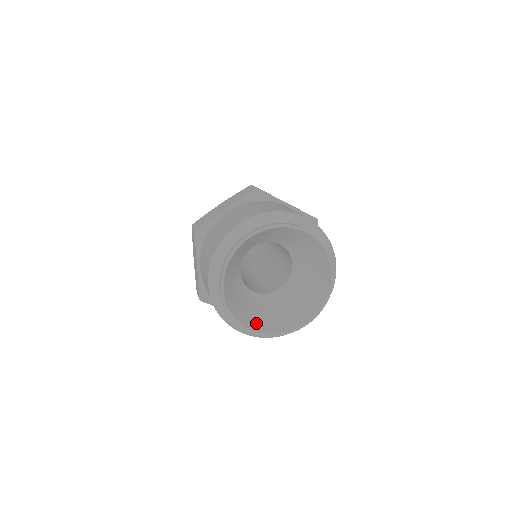
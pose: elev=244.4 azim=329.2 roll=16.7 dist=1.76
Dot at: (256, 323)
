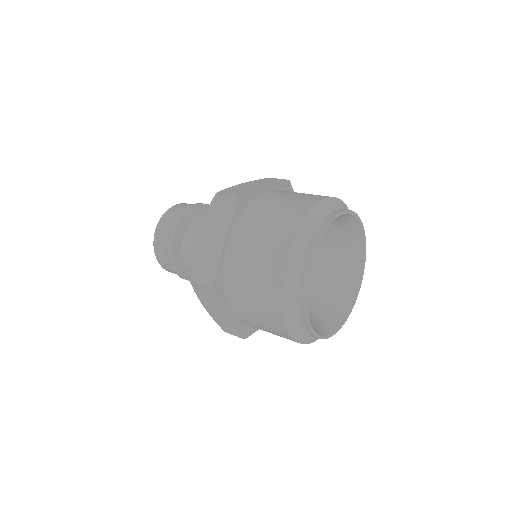
Dot at: (330, 321)
